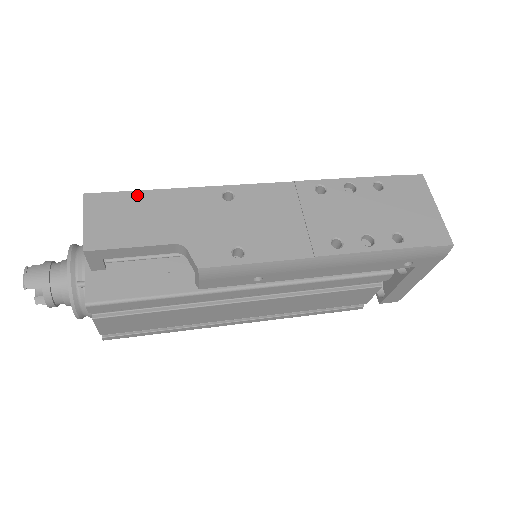
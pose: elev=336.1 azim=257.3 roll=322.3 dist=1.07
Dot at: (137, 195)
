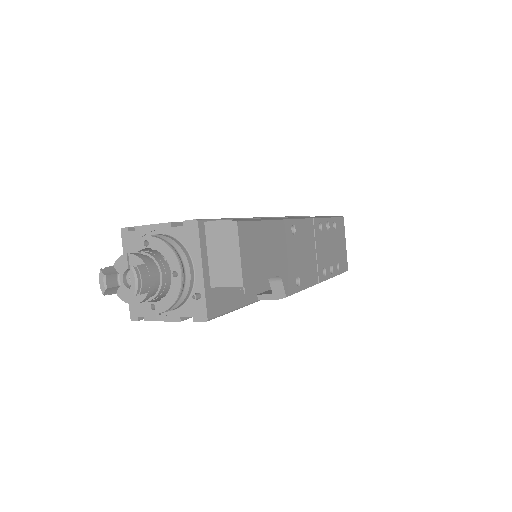
Dot at: (261, 226)
